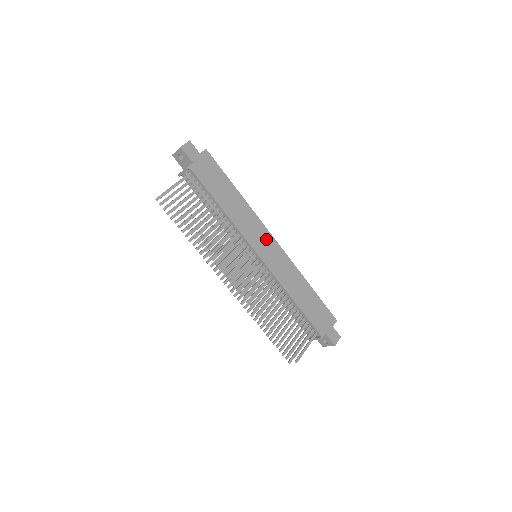
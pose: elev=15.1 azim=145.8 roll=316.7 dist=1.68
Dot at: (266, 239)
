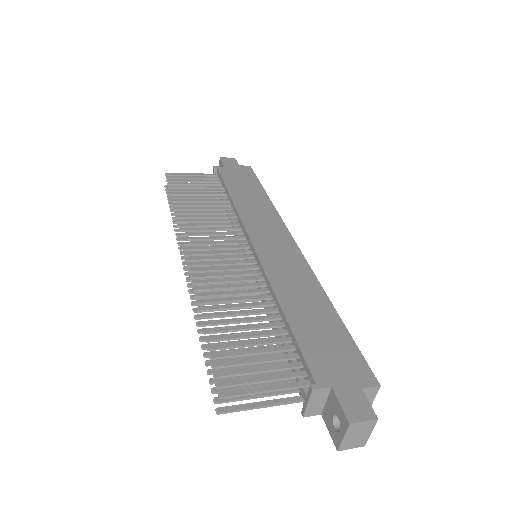
Dot at: (279, 236)
